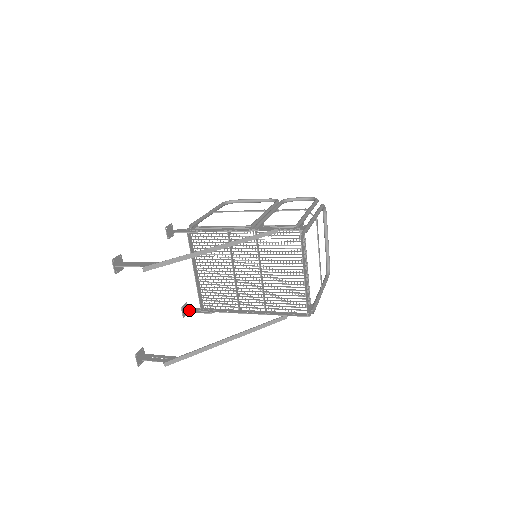
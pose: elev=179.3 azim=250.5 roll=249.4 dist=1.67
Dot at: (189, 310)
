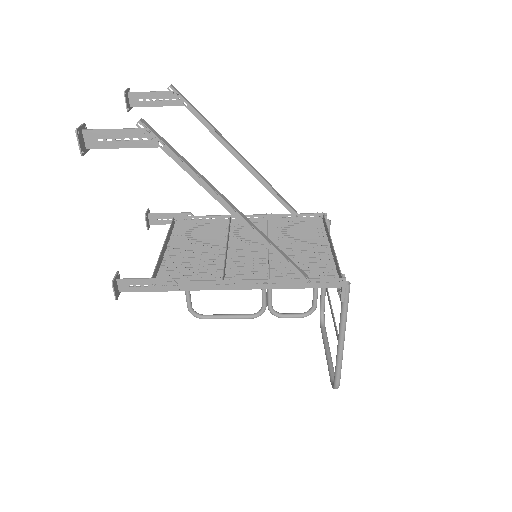
Dot at: (126, 283)
